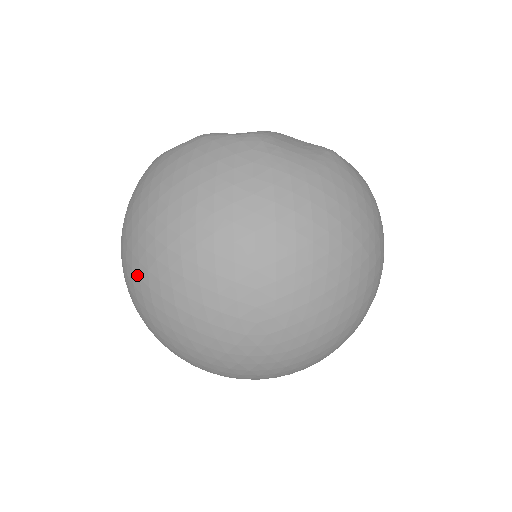
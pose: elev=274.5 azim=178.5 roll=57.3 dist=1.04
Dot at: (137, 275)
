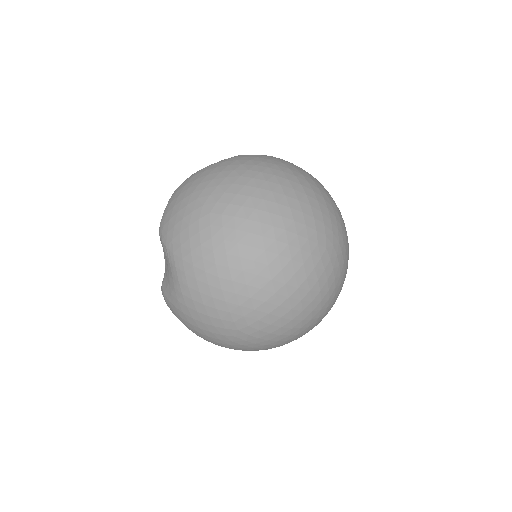
Dot at: (232, 228)
